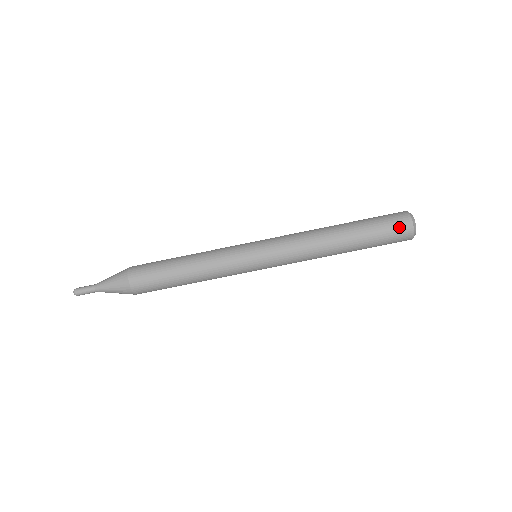
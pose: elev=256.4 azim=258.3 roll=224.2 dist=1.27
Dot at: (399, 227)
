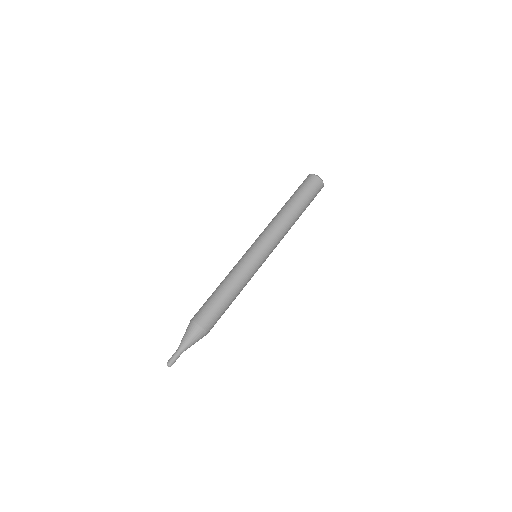
Dot at: (304, 181)
